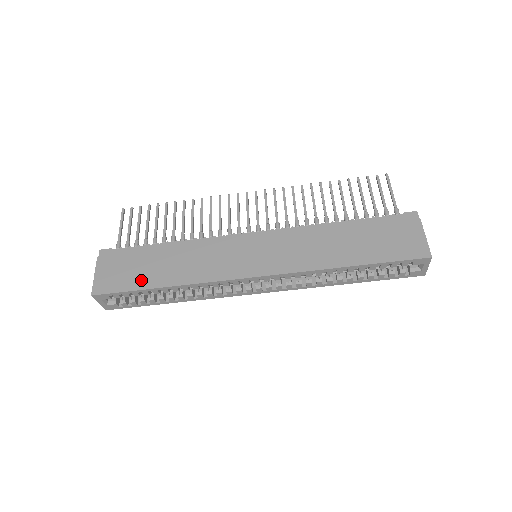
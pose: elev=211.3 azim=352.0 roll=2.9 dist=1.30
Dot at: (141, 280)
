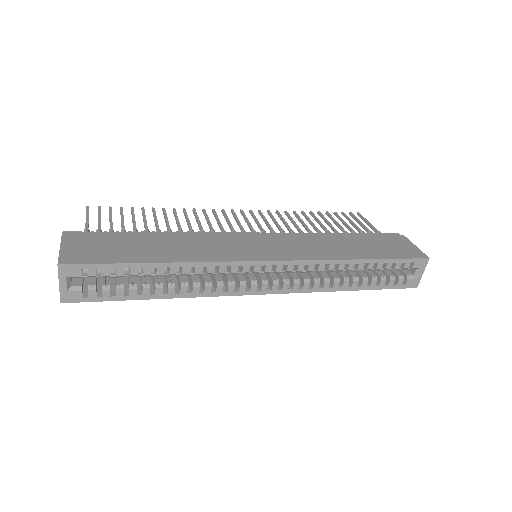
Dot at: (129, 255)
